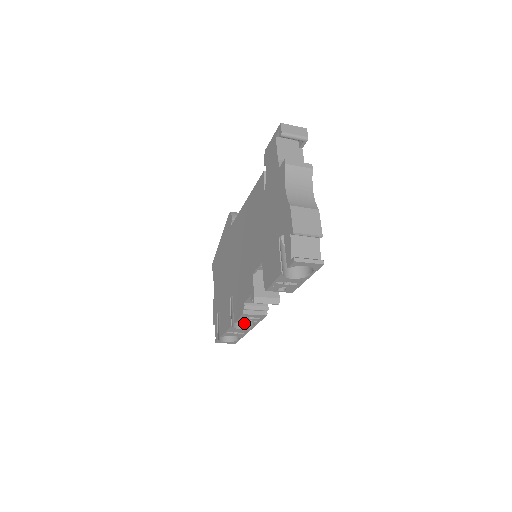
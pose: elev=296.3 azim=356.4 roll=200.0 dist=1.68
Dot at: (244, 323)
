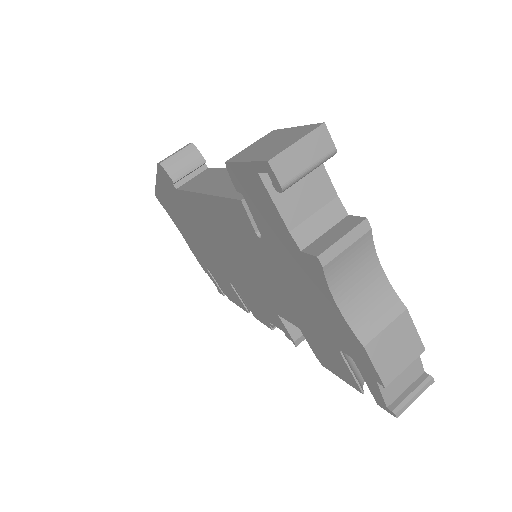
Dot at: occluded
